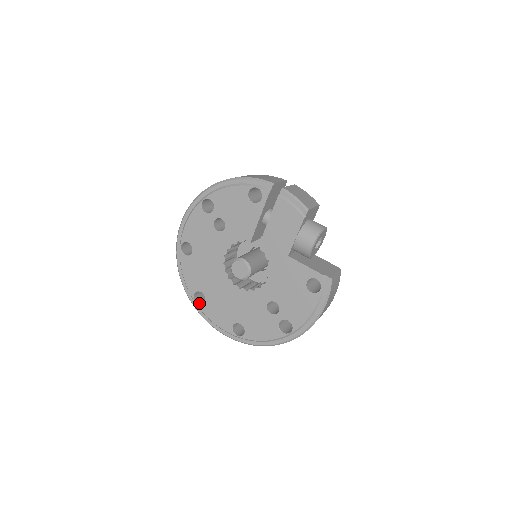
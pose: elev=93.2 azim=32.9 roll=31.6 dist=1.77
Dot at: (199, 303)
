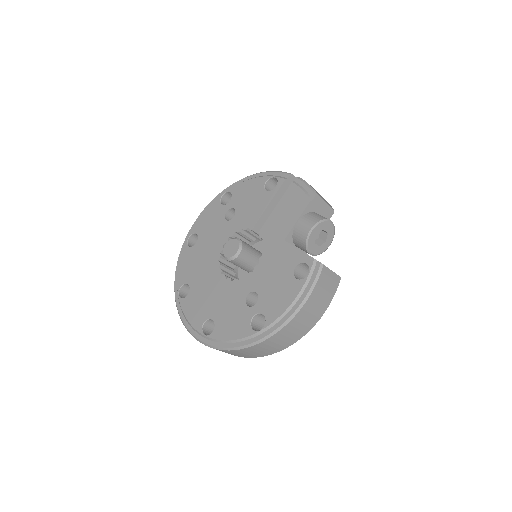
Dot at: (182, 298)
